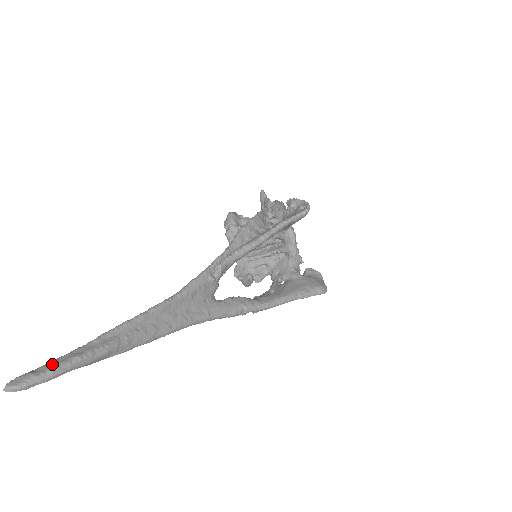
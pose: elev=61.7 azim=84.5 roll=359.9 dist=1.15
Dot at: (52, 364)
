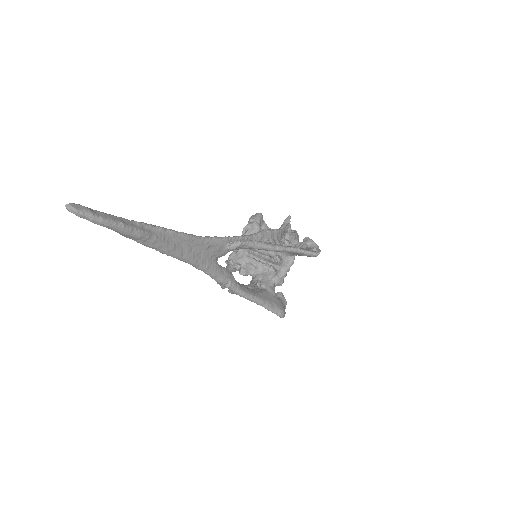
Dot at: (105, 215)
